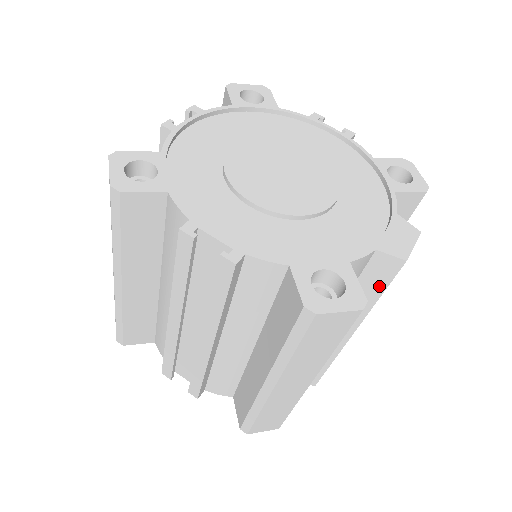
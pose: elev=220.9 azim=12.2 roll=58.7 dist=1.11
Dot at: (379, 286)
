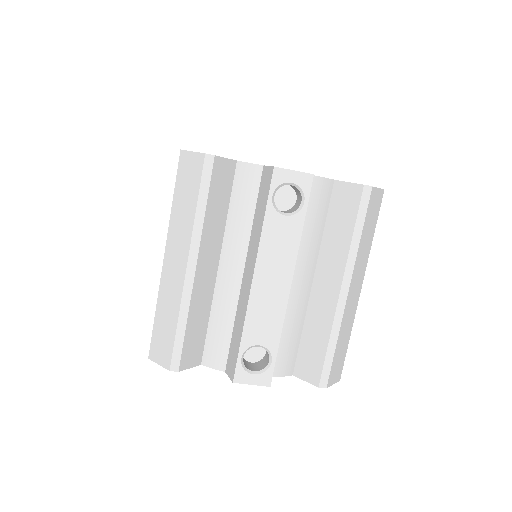
Dot at: (264, 203)
